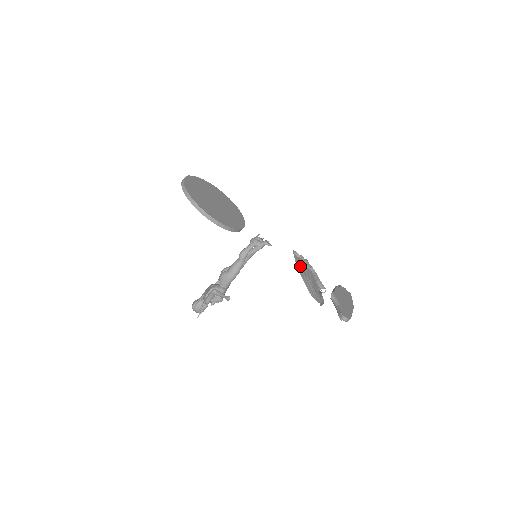
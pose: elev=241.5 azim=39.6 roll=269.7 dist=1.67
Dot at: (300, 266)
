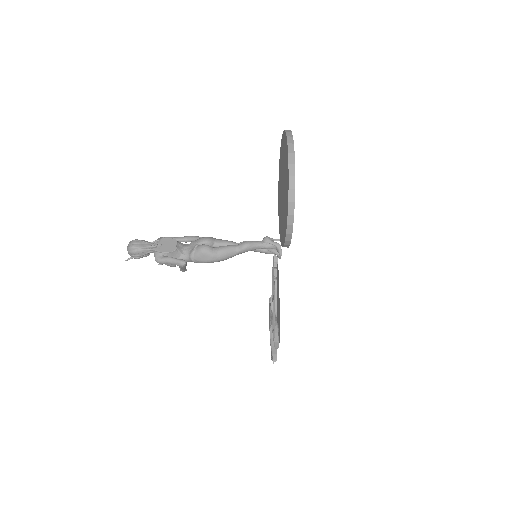
Dot at: (274, 281)
